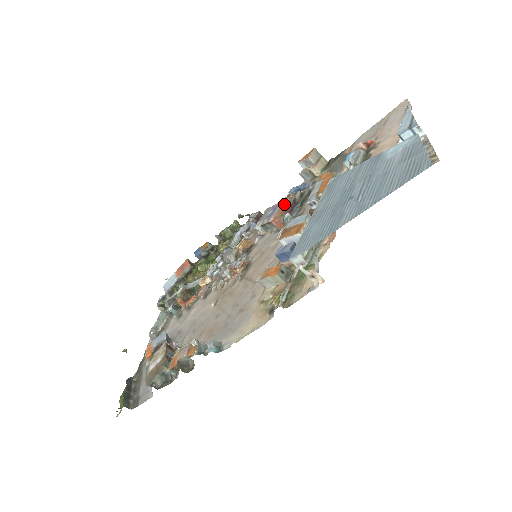
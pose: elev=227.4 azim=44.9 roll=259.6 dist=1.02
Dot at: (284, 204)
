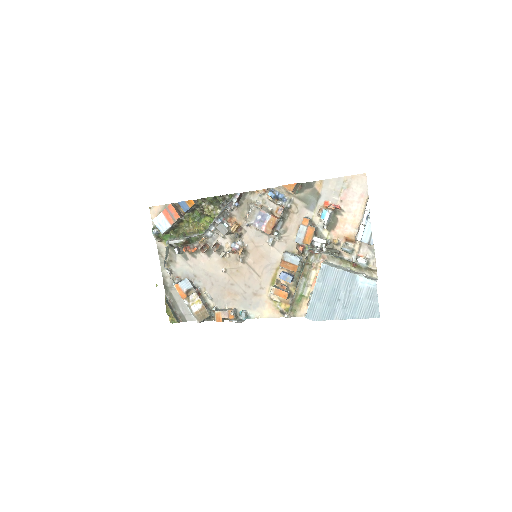
Dot at: (272, 221)
